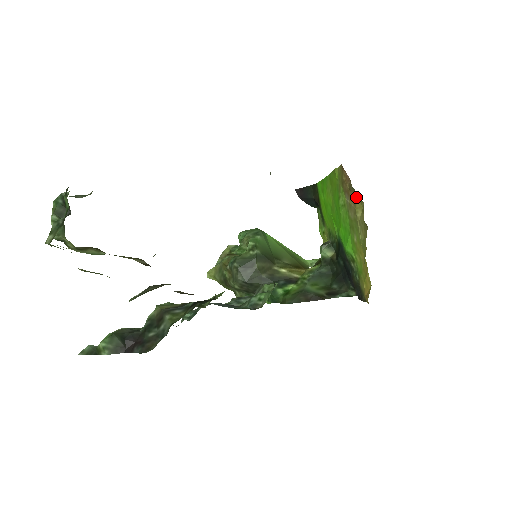
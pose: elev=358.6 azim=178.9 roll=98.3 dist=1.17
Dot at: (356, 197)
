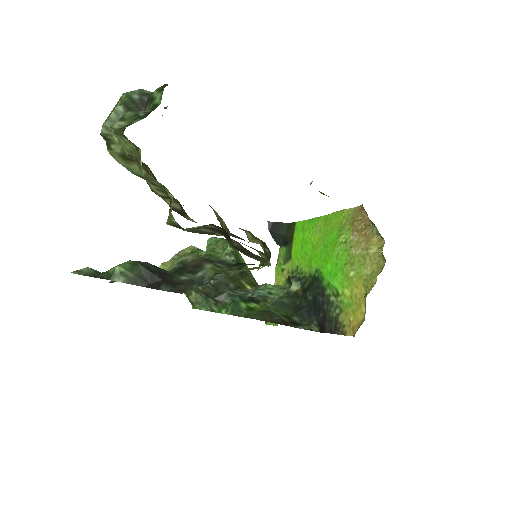
Dot at: (374, 235)
